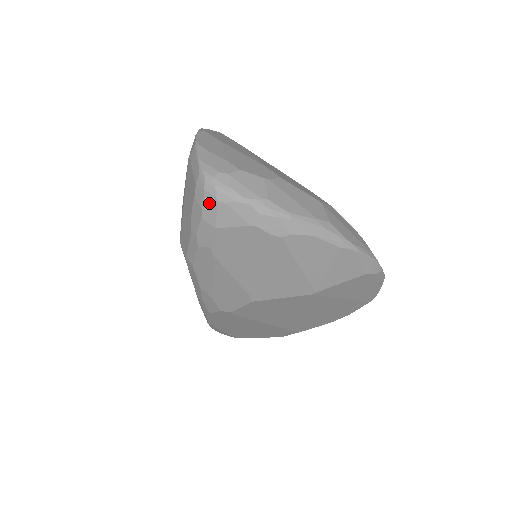
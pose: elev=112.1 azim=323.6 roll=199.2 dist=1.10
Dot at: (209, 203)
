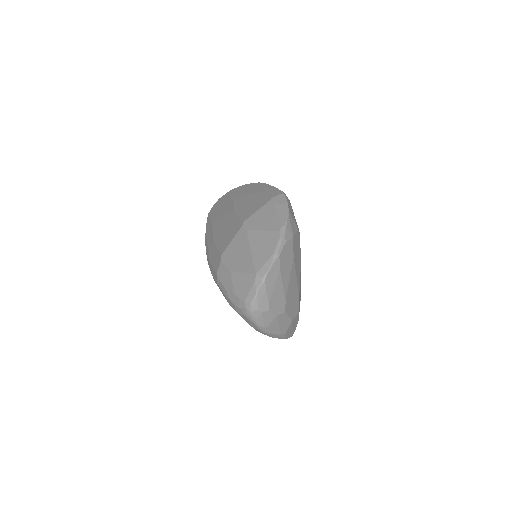
Dot at: (243, 312)
